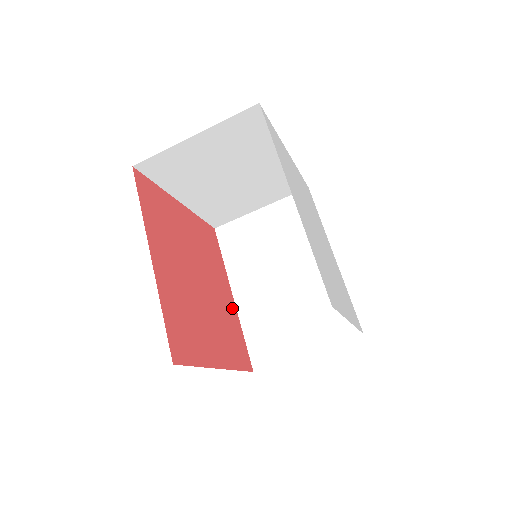
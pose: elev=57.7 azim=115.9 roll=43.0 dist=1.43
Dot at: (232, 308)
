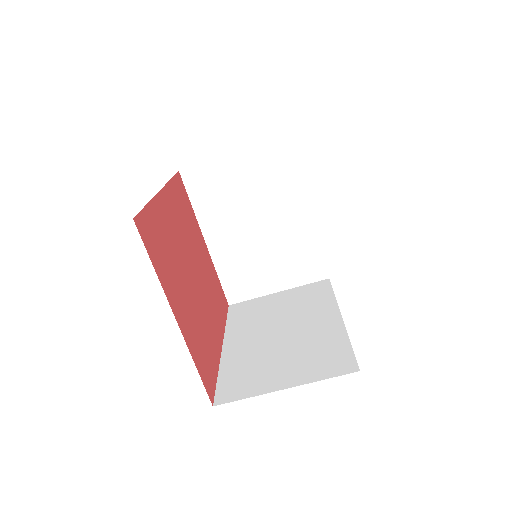
Dot at: (216, 346)
